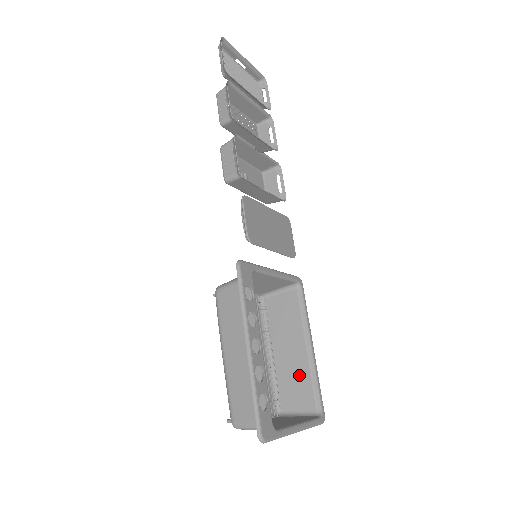
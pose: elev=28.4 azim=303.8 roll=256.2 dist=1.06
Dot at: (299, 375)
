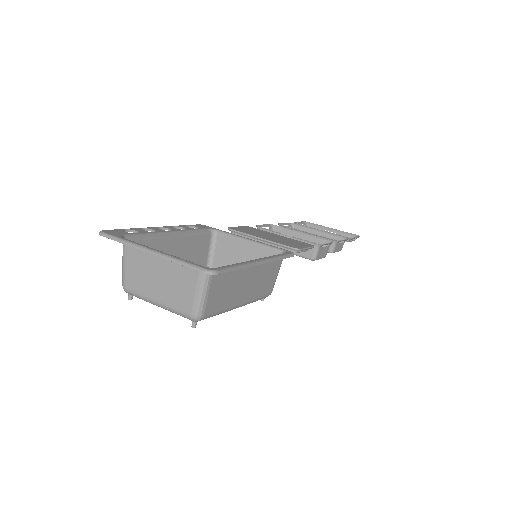
Dot at: (232, 280)
